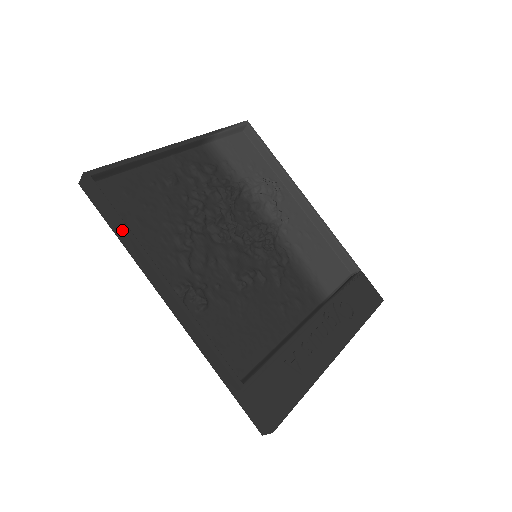
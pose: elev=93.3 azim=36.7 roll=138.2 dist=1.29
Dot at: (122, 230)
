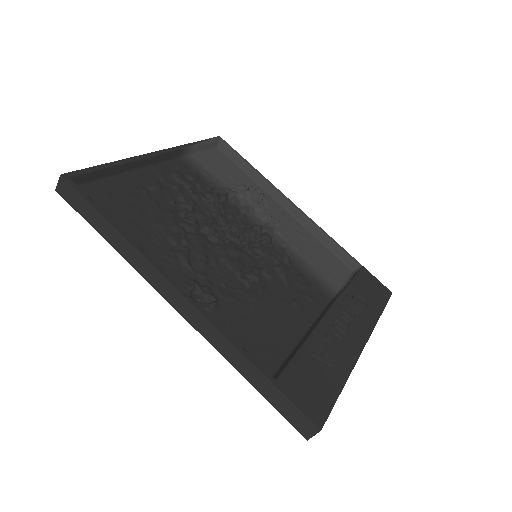
Dot at: (111, 229)
